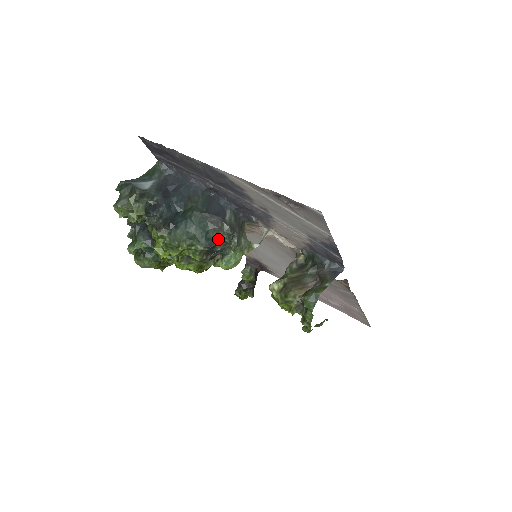
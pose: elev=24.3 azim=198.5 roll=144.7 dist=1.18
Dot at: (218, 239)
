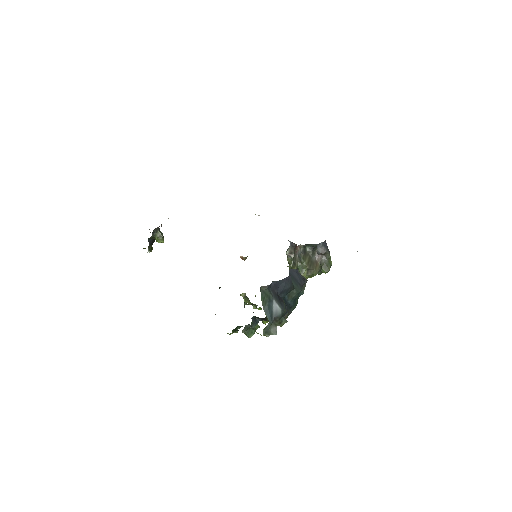
Dot at: (303, 290)
